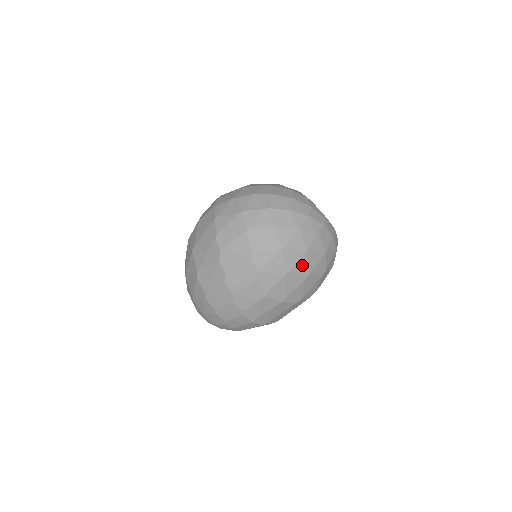
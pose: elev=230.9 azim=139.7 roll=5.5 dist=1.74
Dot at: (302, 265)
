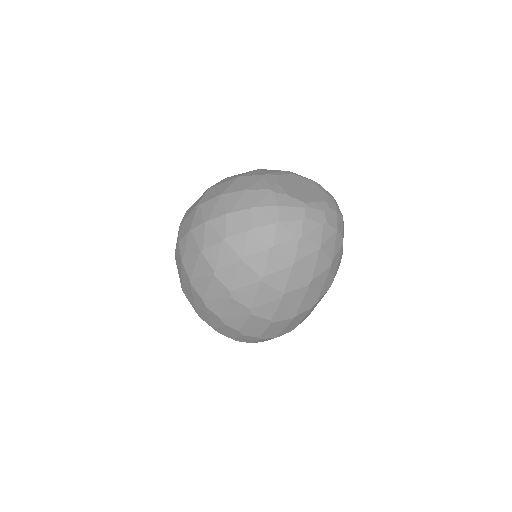
Dot at: (296, 279)
